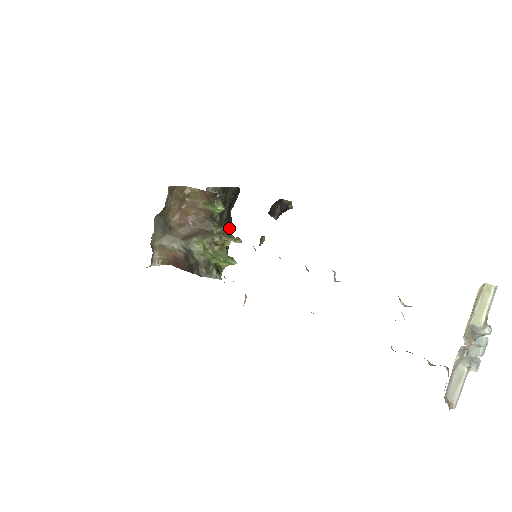
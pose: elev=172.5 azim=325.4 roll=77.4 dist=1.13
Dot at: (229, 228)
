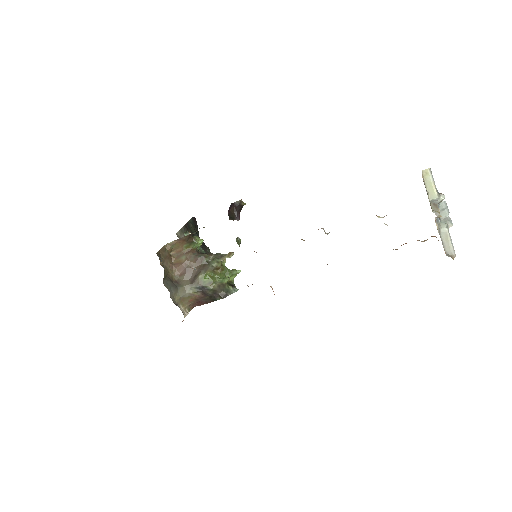
Dot at: (207, 250)
